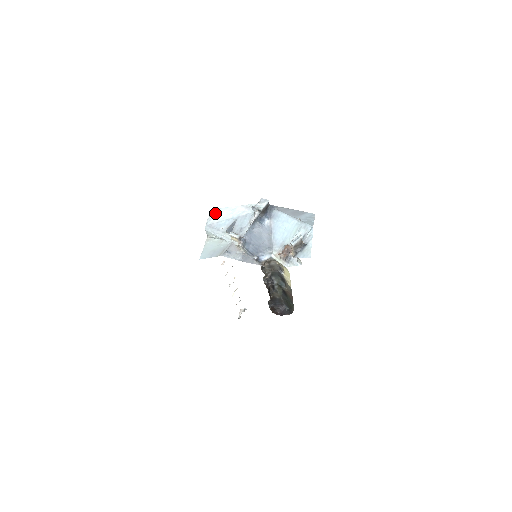
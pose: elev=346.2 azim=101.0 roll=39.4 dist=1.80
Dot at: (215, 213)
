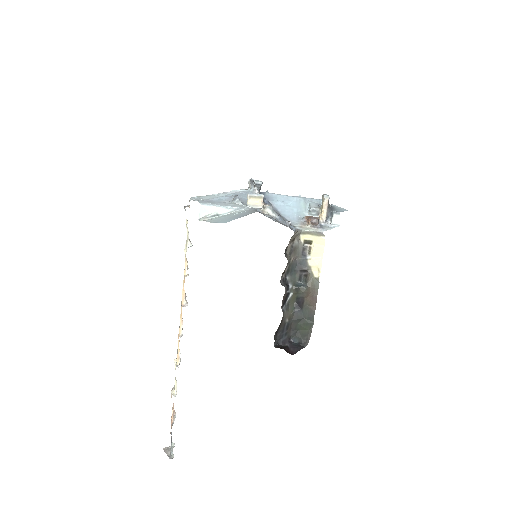
Dot at: (195, 198)
